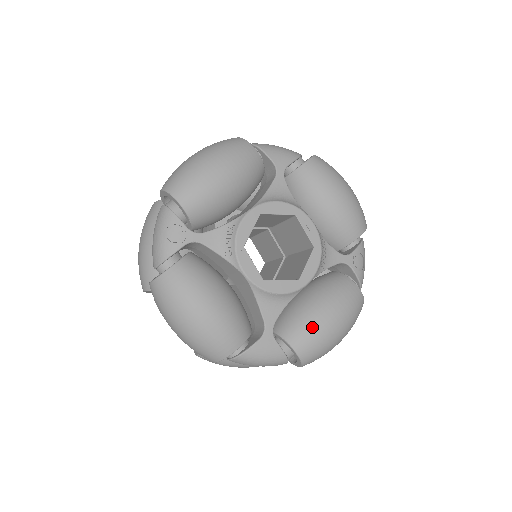
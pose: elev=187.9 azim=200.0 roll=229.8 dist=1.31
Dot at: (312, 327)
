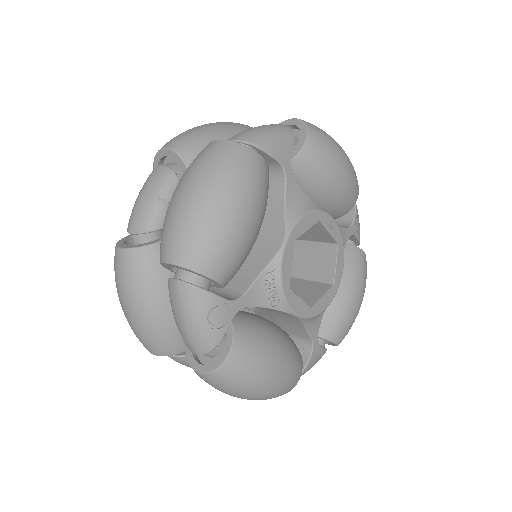
Dot at: (346, 317)
